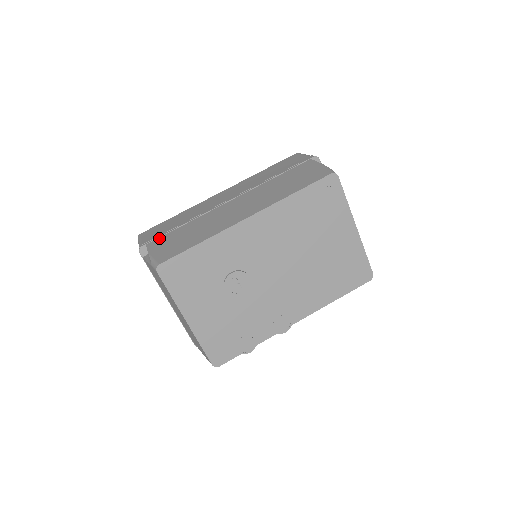
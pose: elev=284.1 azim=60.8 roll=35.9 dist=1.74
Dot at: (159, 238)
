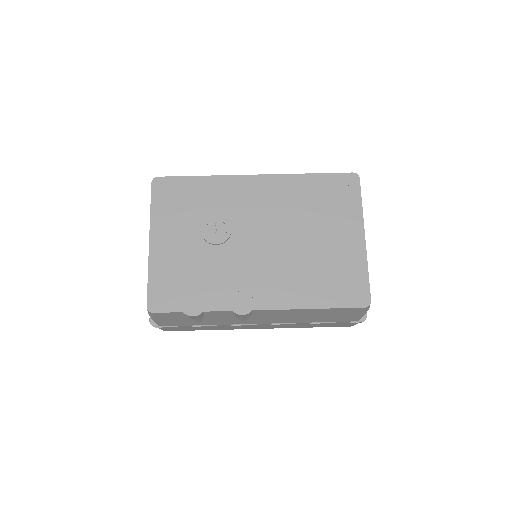
Dot at: occluded
